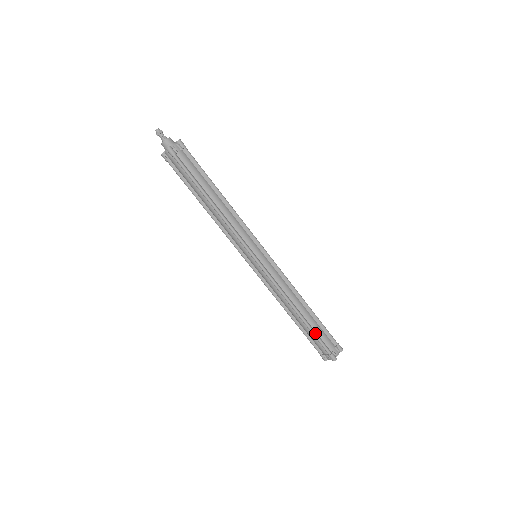
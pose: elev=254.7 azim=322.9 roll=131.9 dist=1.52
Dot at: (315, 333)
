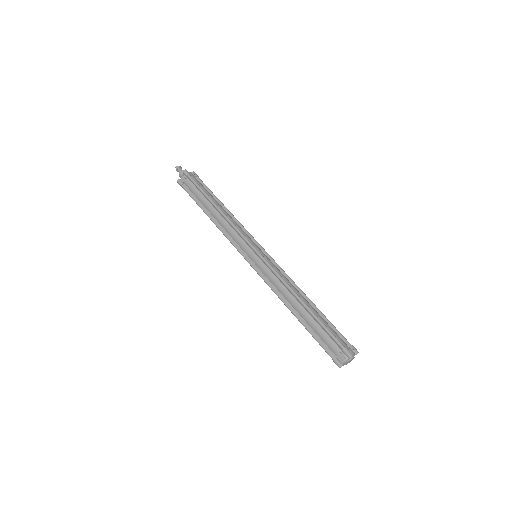
Dot at: (323, 323)
